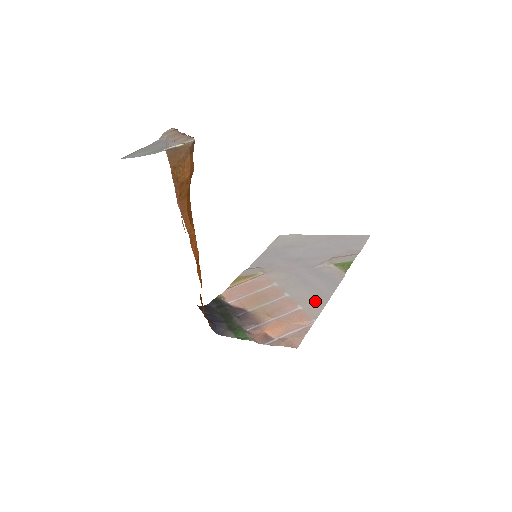
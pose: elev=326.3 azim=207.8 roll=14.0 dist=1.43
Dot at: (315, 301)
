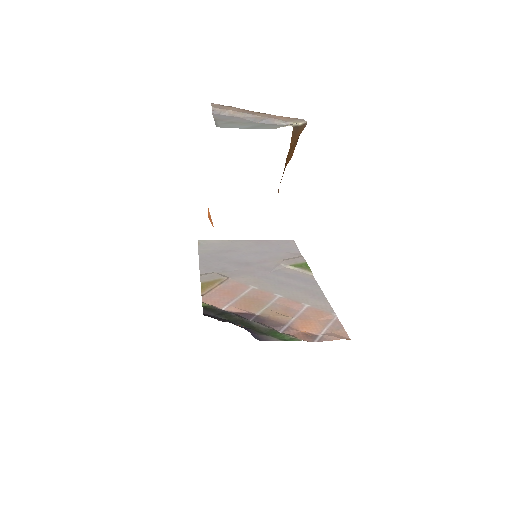
Dot at: (314, 298)
